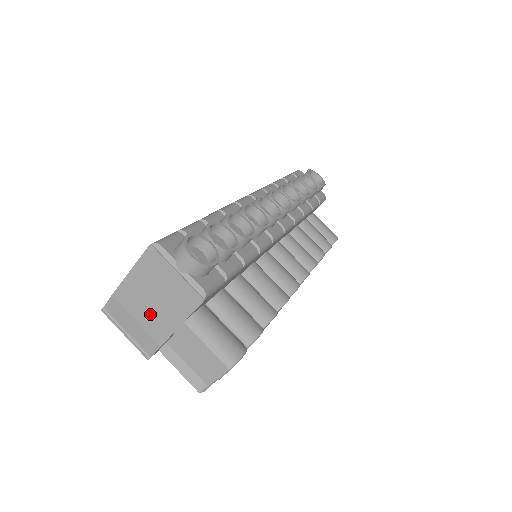
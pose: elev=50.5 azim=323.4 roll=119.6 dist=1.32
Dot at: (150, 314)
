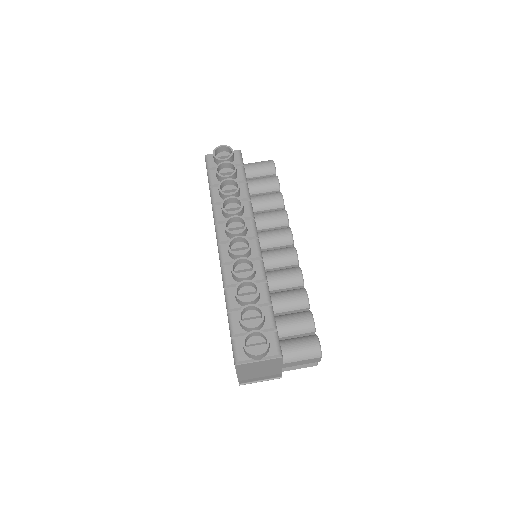
Dot at: (264, 373)
